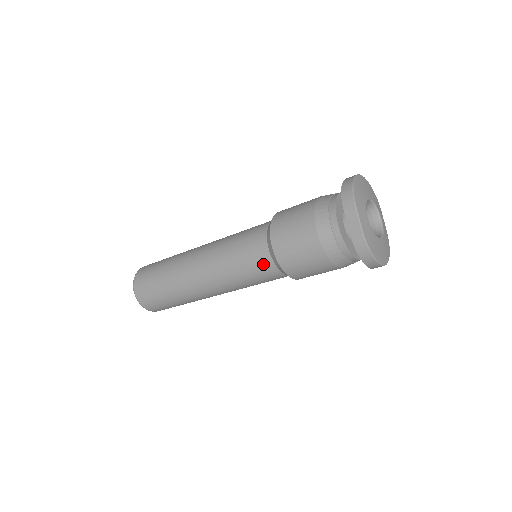
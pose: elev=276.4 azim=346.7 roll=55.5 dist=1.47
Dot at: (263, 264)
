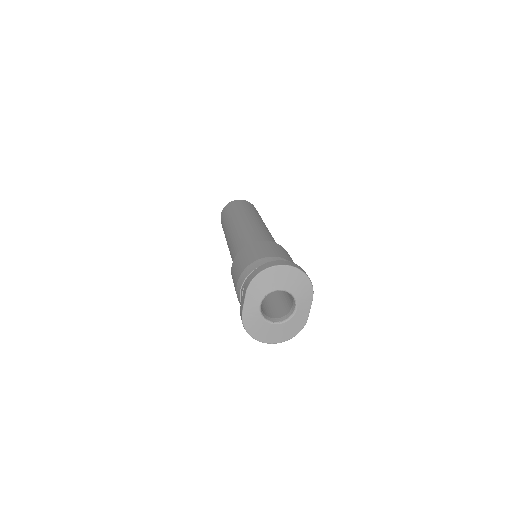
Dot at: occluded
